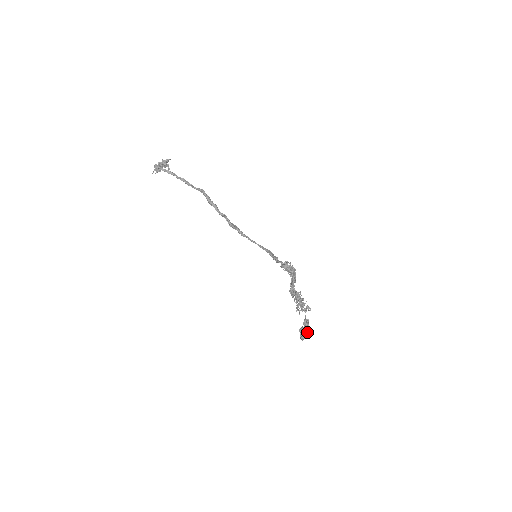
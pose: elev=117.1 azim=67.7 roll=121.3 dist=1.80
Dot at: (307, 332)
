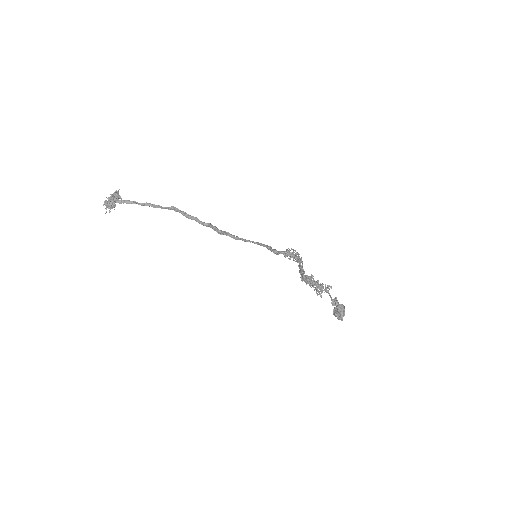
Dot at: (343, 310)
